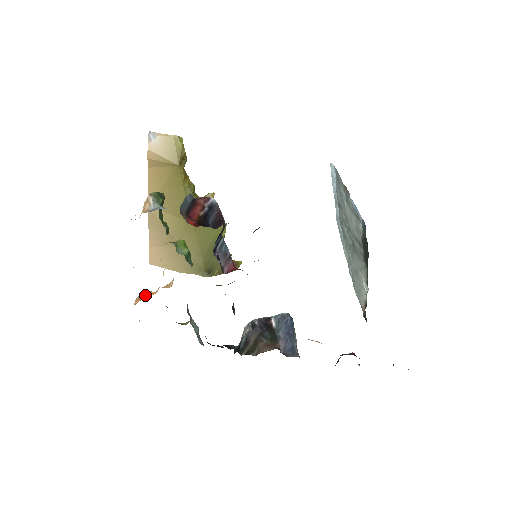
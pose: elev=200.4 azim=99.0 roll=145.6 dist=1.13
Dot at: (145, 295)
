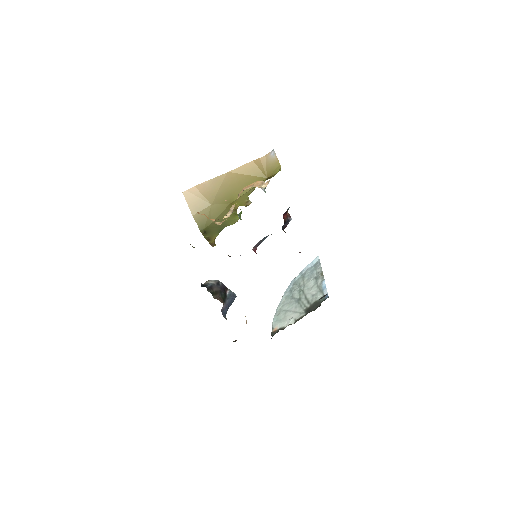
Dot at: occluded
